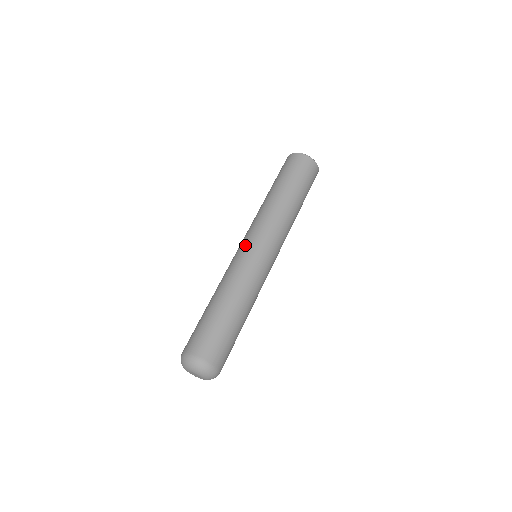
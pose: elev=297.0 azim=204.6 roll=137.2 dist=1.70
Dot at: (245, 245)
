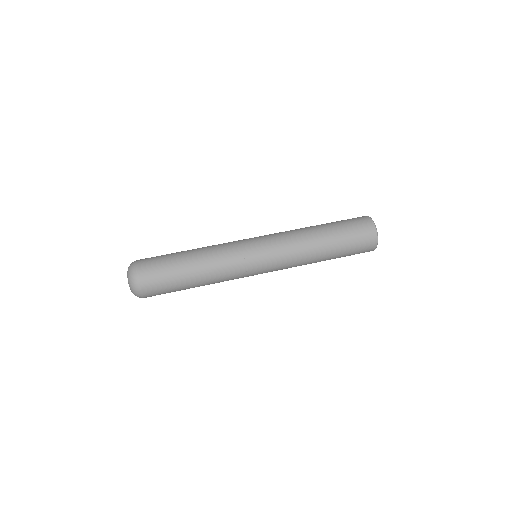
Dot at: (254, 241)
